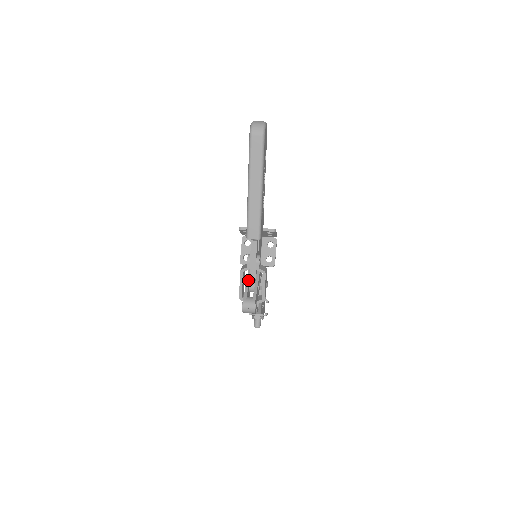
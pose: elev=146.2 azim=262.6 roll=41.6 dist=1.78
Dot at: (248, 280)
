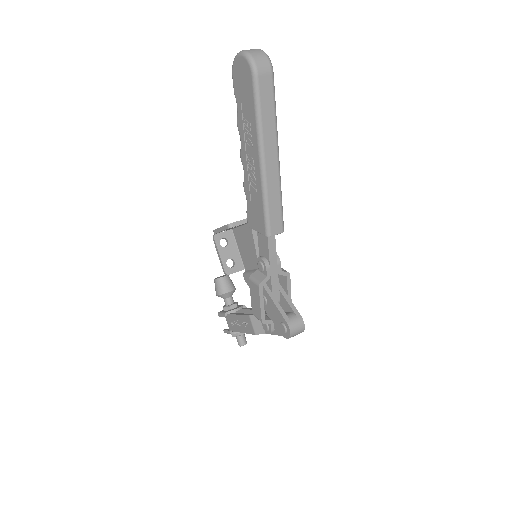
Dot at: (270, 293)
